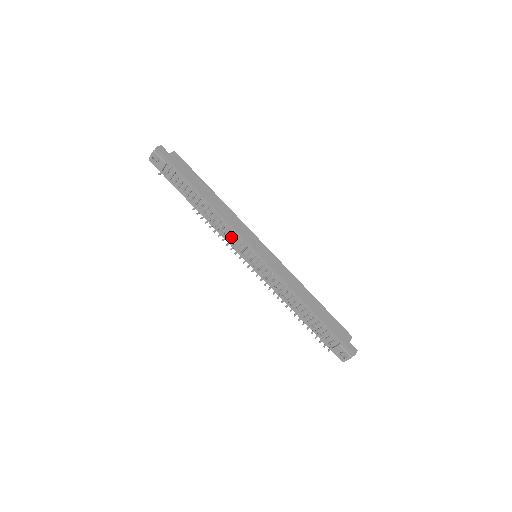
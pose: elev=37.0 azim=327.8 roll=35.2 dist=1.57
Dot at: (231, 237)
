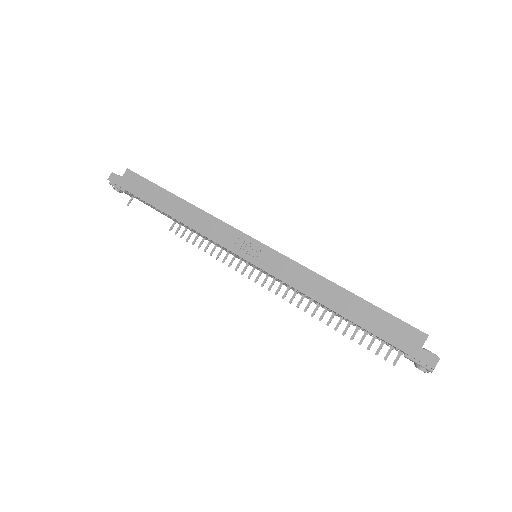
Dot at: (218, 246)
